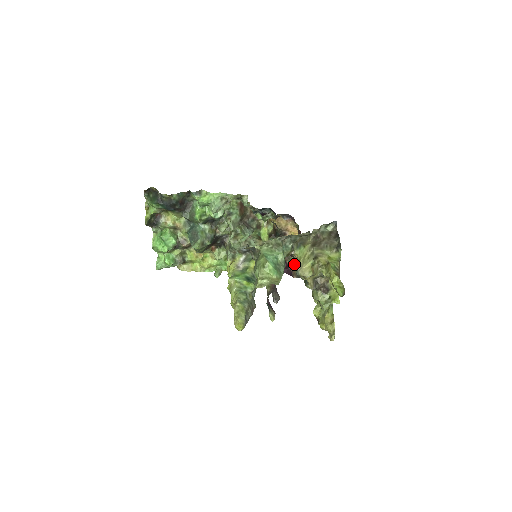
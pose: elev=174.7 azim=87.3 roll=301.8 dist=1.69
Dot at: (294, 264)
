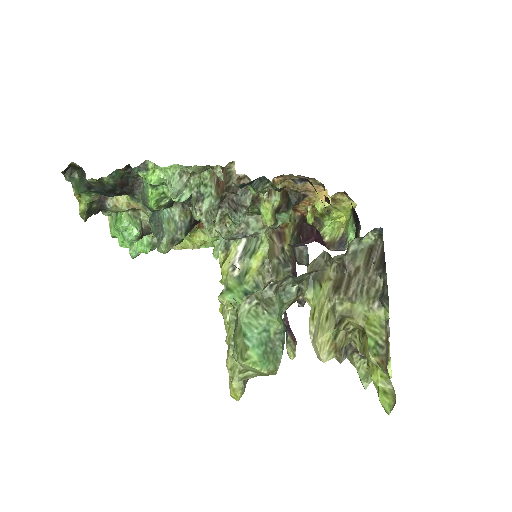
Dot at: occluded
